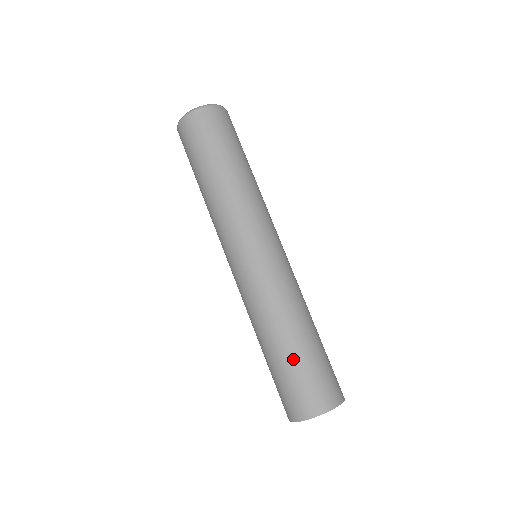
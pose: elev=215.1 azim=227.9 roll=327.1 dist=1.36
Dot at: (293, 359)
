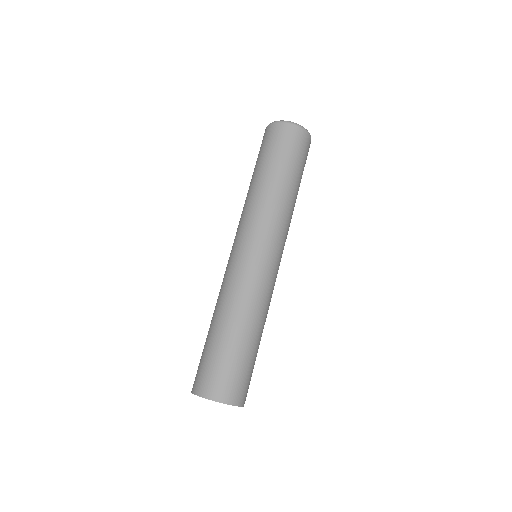
Dot at: (215, 343)
